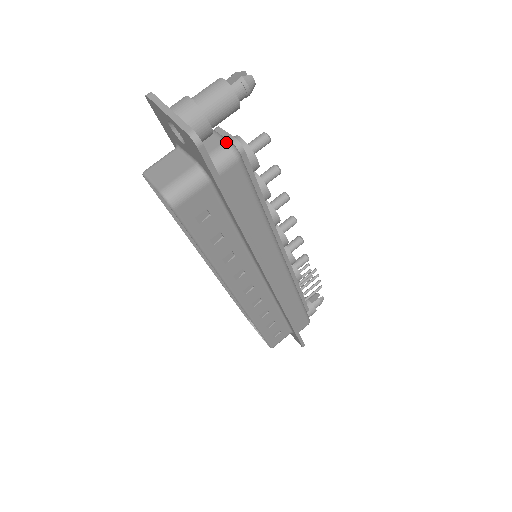
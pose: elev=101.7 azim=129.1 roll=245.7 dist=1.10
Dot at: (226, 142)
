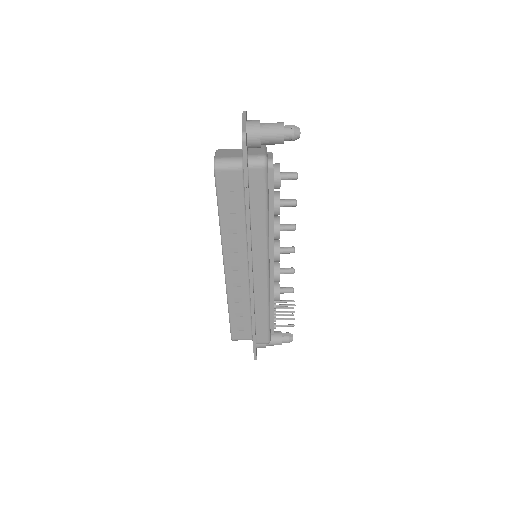
Dot at: (264, 155)
